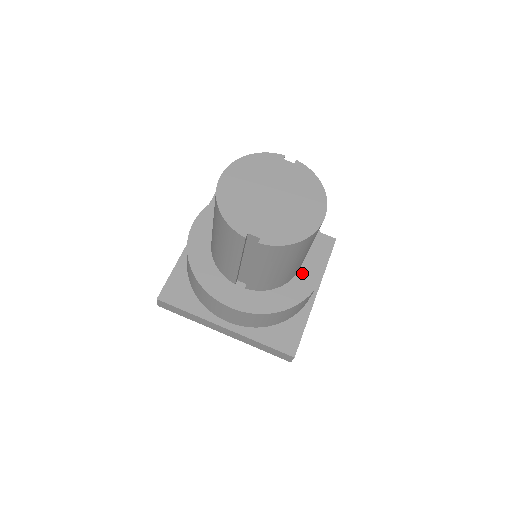
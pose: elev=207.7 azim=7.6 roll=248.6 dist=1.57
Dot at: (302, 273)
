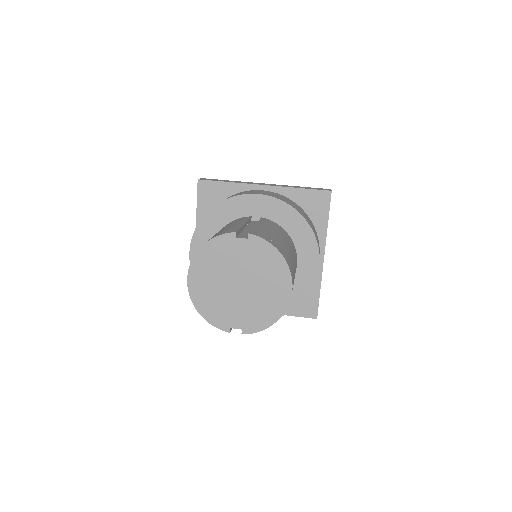
Dot at: (300, 272)
